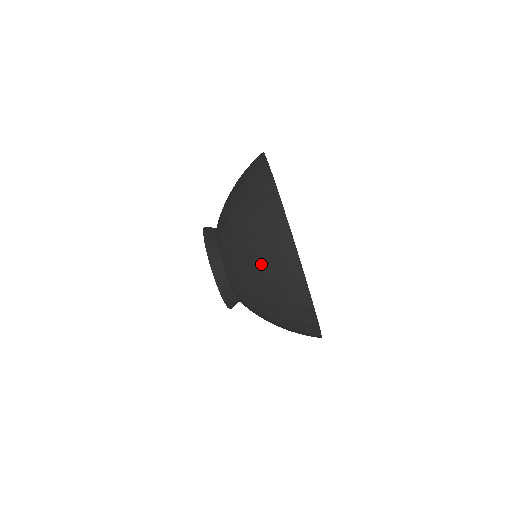
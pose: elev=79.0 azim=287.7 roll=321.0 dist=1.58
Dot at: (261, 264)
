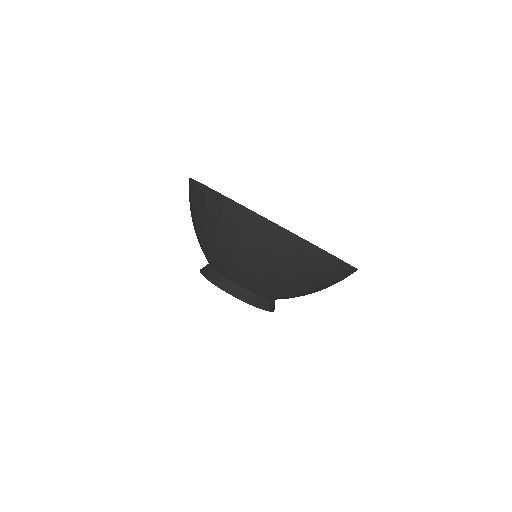
Dot at: (196, 219)
